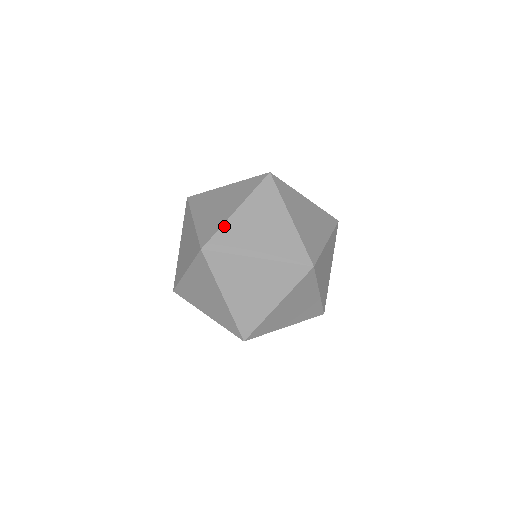
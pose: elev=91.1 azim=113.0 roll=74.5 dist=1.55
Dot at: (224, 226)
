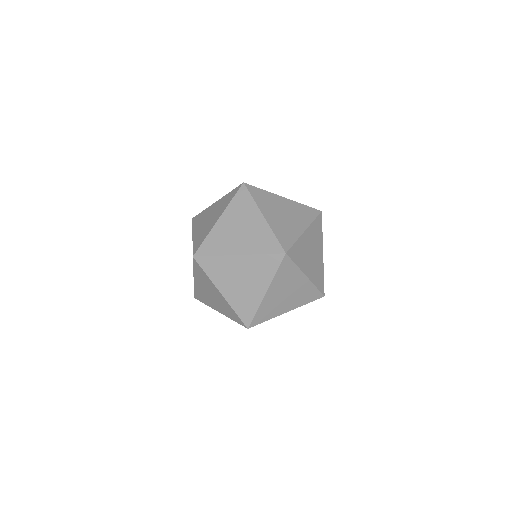
Dot at: (268, 192)
